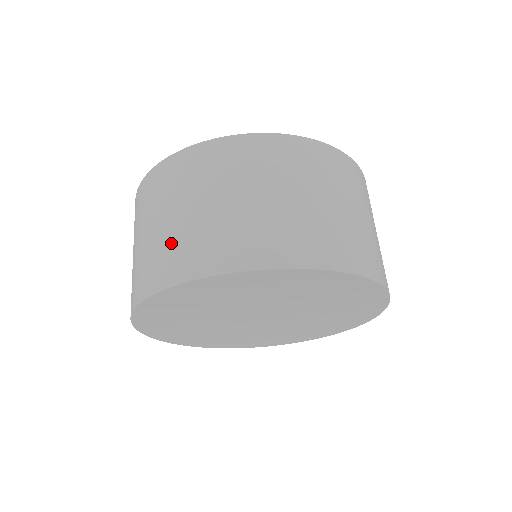
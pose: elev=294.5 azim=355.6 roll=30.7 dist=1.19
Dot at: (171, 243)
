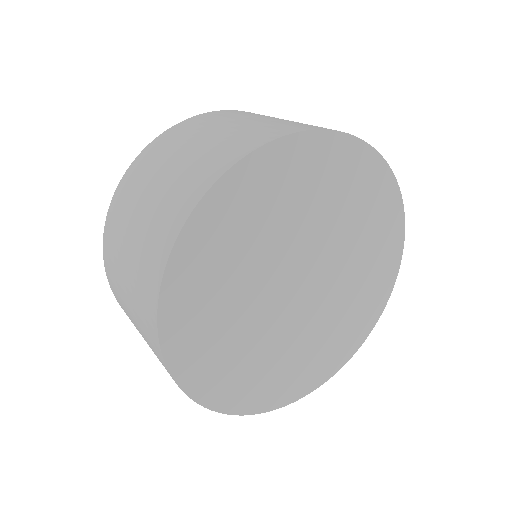
Dot at: (286, 122)
